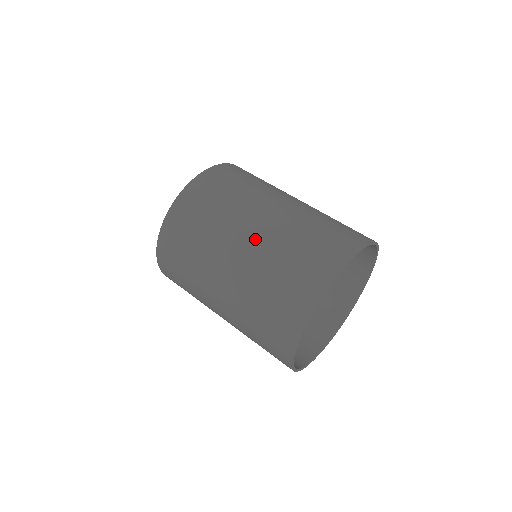
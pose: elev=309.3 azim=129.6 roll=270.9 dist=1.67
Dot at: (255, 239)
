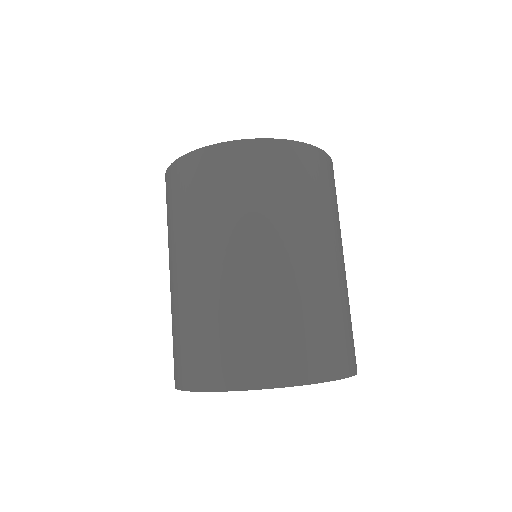
Dot at: (238, 270)
